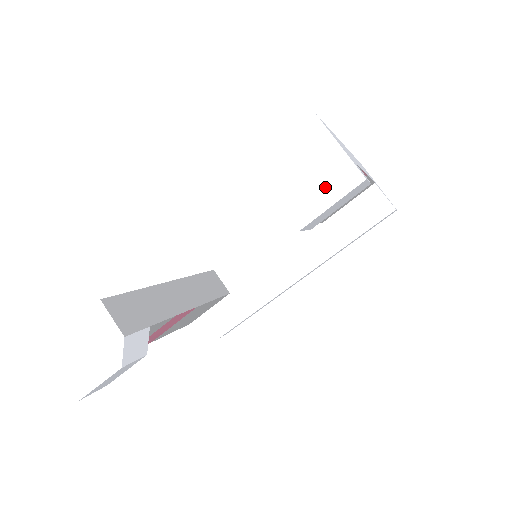
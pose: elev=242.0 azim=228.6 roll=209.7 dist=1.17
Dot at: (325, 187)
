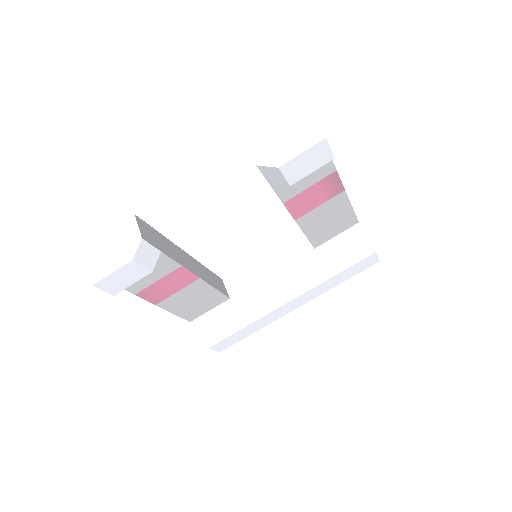
Dot at: (300, 143)
